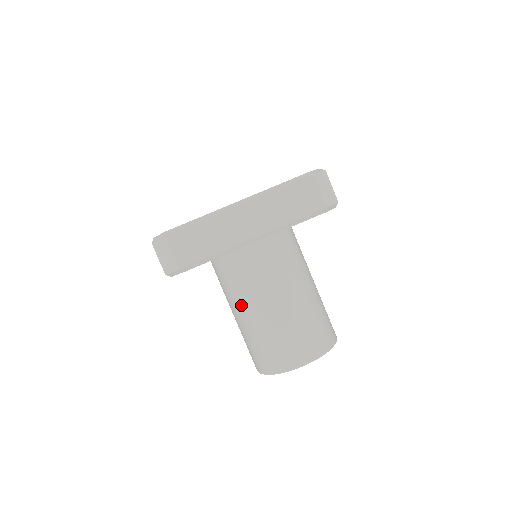
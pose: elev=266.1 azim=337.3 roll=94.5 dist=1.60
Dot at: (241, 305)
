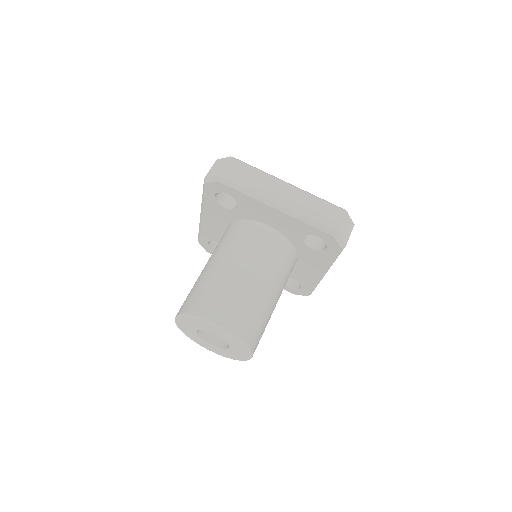
Dot at: (219, 256)
